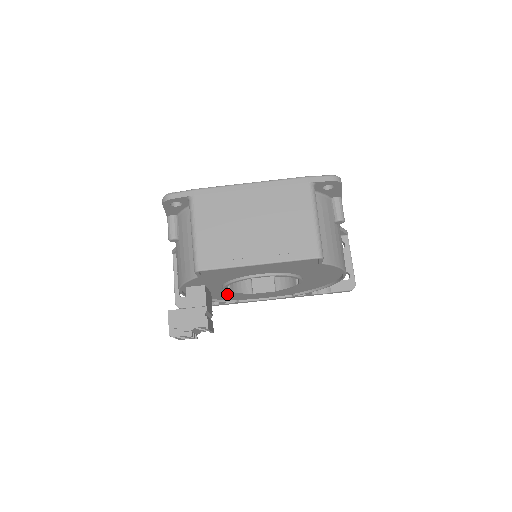
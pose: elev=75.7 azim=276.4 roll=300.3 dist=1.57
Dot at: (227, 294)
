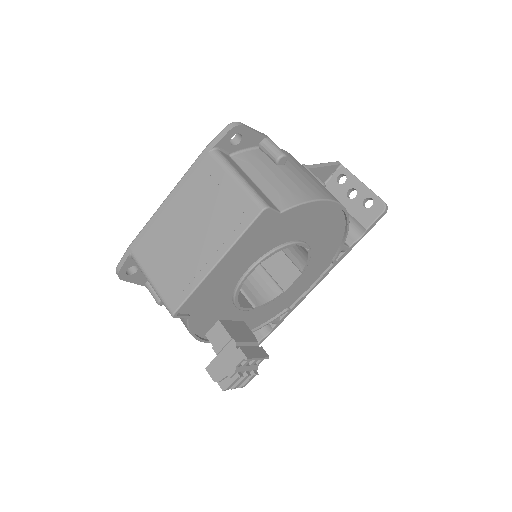
Dot at: (263, 311)
